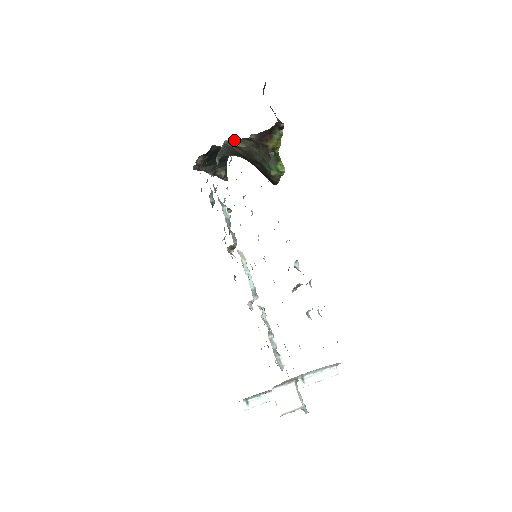
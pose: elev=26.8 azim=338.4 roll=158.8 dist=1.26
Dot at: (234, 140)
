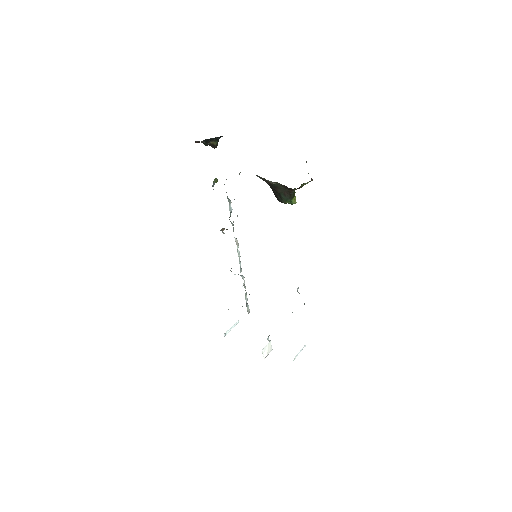
Dot at: (271, 181)
